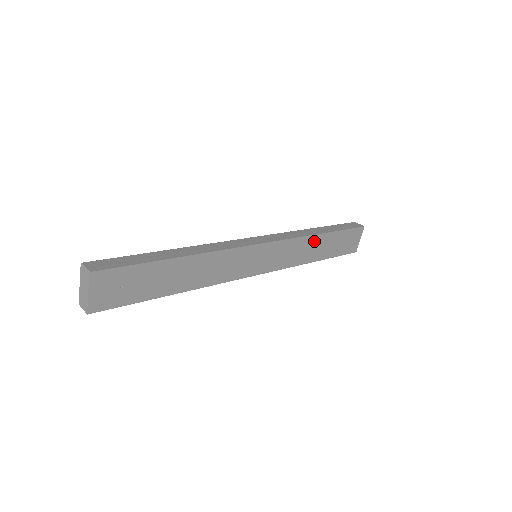
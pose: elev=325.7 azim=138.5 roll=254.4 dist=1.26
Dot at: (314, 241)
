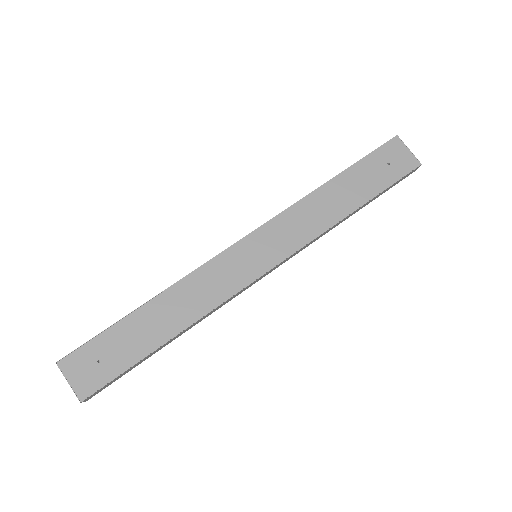
Dot at: (323, 195)
